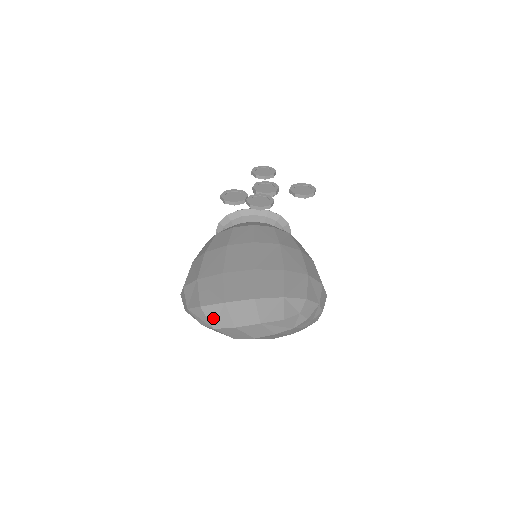
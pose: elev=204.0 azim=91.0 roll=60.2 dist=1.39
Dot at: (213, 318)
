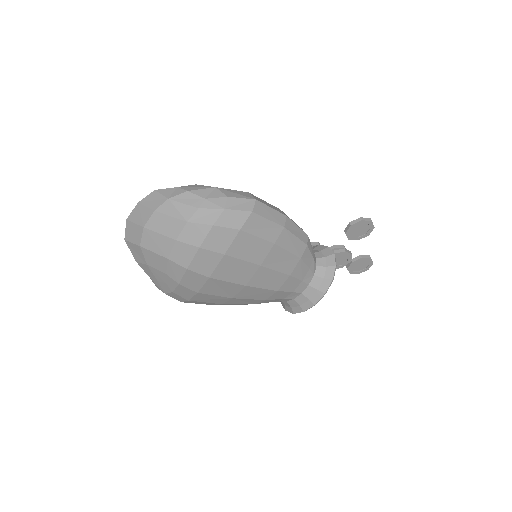
Dot at: occluded
